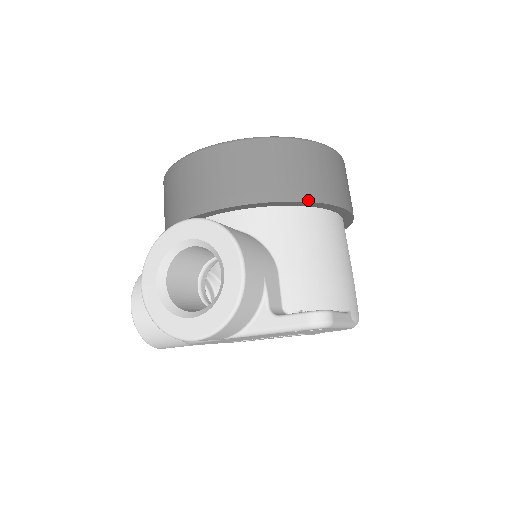
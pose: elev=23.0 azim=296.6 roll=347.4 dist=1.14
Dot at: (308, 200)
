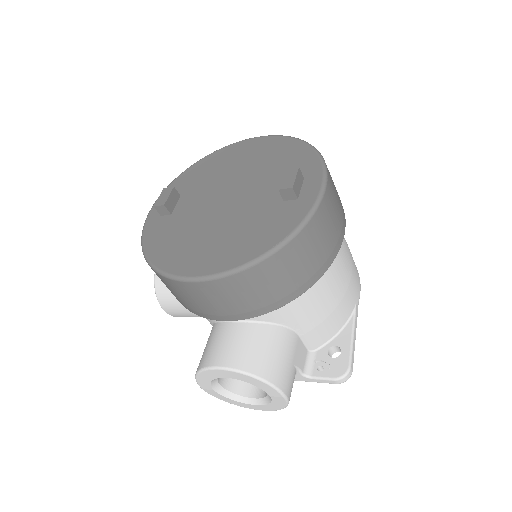
Dot at: (310, 286)
